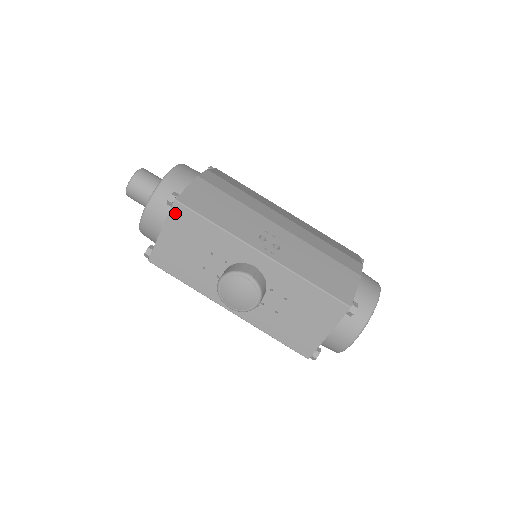
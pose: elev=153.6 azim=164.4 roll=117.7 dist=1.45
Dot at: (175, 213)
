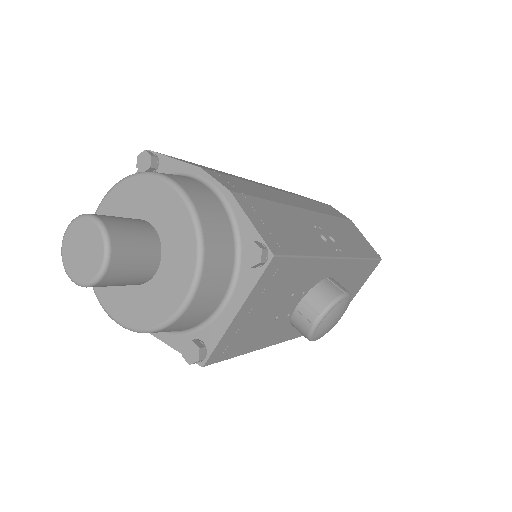
Dot at: (267, 275)
